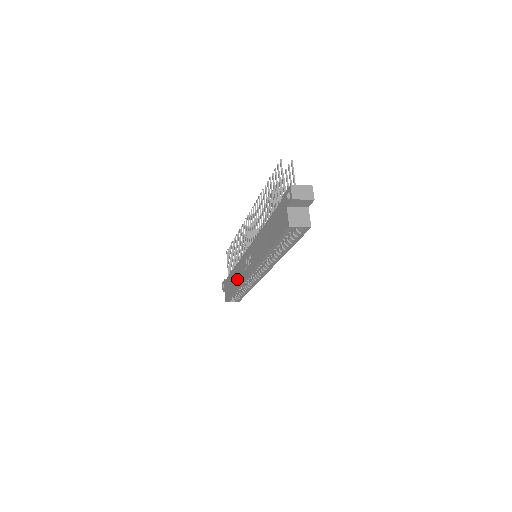
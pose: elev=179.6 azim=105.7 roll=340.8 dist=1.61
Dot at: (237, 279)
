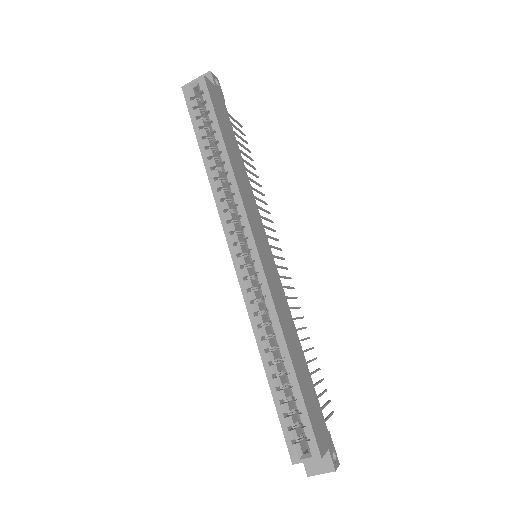
Dot at: occluded
